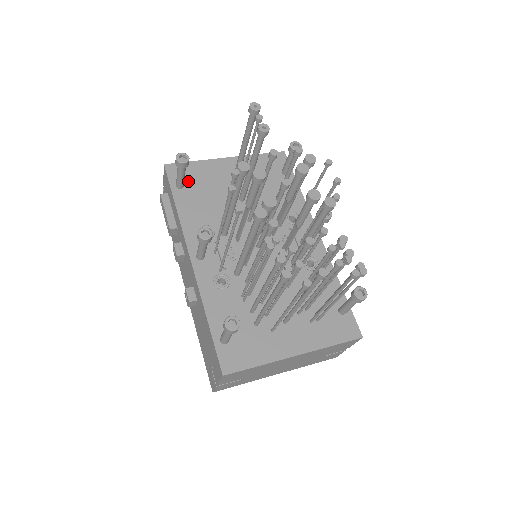
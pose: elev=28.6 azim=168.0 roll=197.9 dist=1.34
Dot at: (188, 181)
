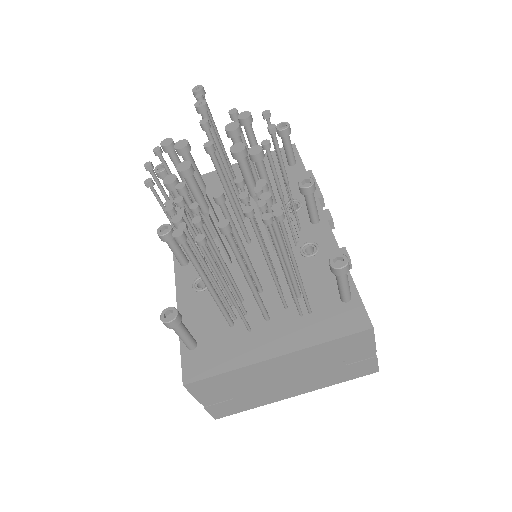
Dot at: occluded
